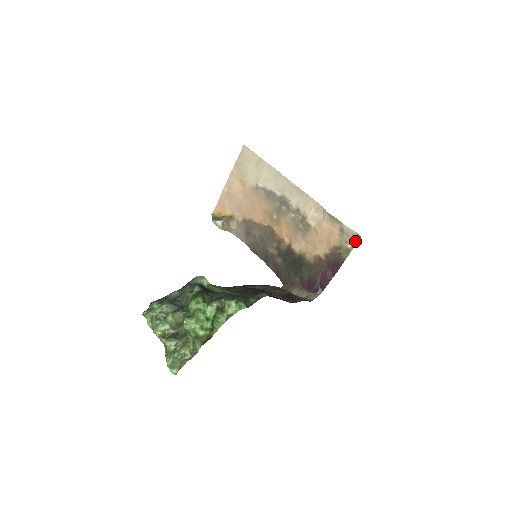
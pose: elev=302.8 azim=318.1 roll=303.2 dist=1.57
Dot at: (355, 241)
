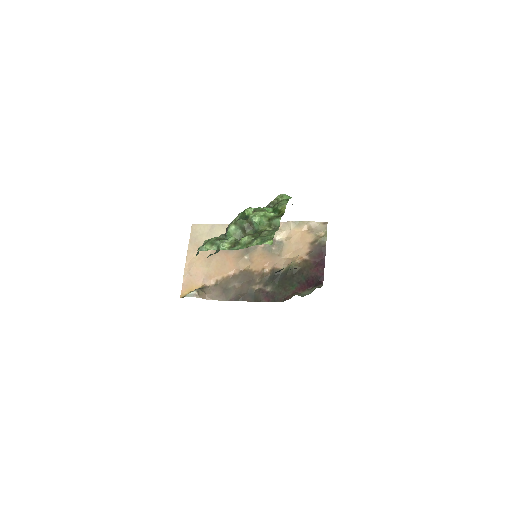
Dot at: (325, 228)
